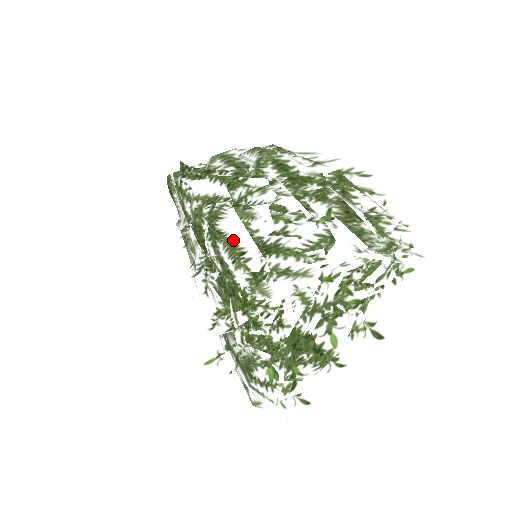
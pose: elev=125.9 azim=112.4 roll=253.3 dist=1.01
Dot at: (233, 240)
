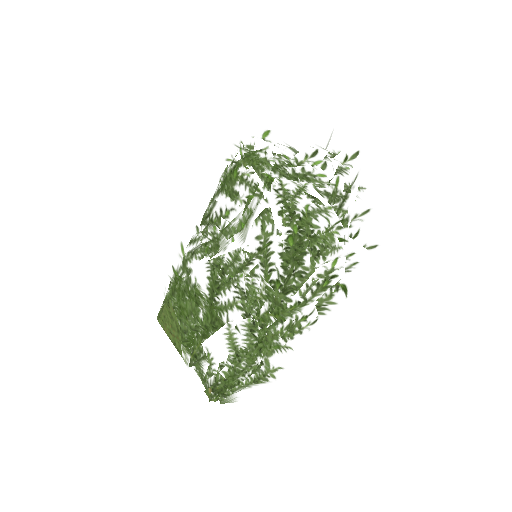
Dot at: occluded
